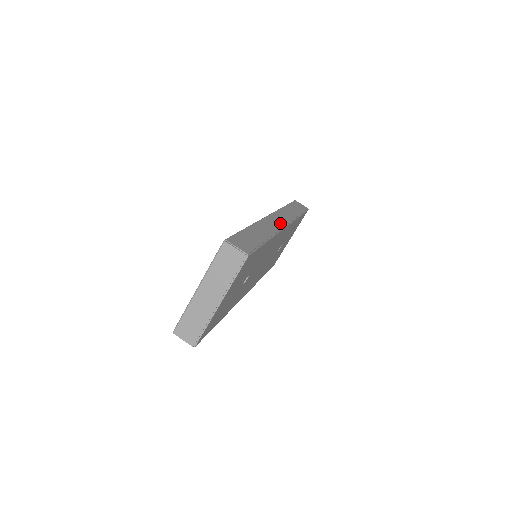
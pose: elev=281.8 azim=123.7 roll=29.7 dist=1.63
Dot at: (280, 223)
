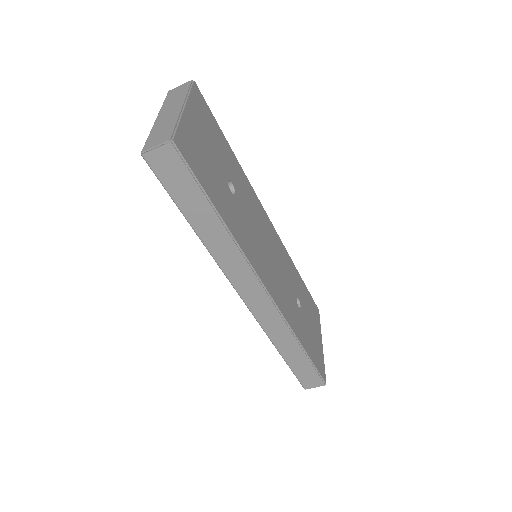
Dot at: (264, 302)
